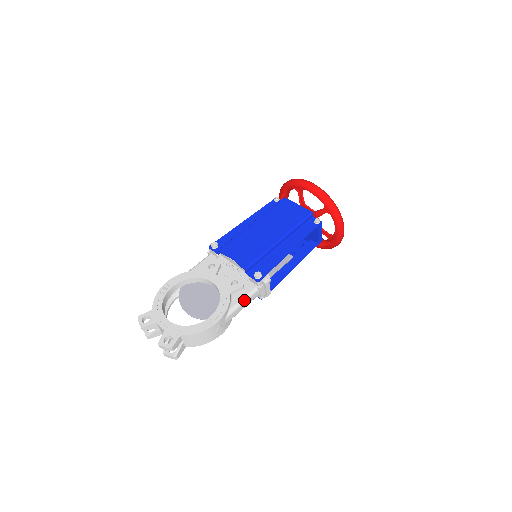
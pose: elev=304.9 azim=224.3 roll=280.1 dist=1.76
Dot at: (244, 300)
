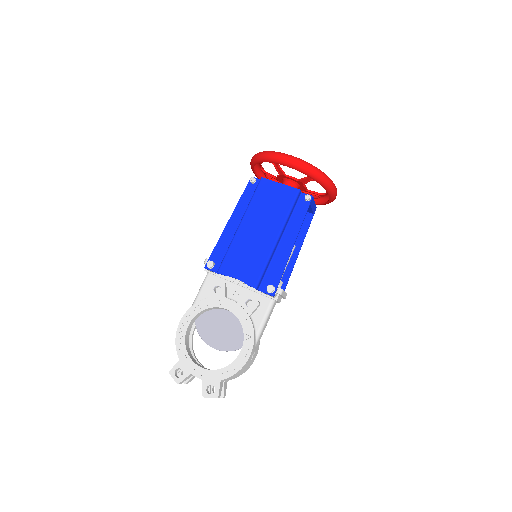
Dot at: (266, 318)
